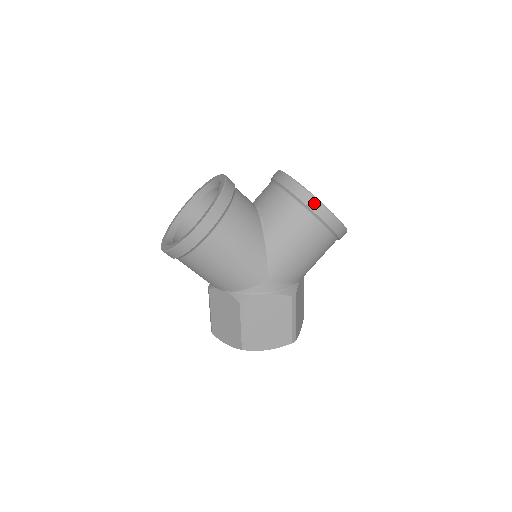
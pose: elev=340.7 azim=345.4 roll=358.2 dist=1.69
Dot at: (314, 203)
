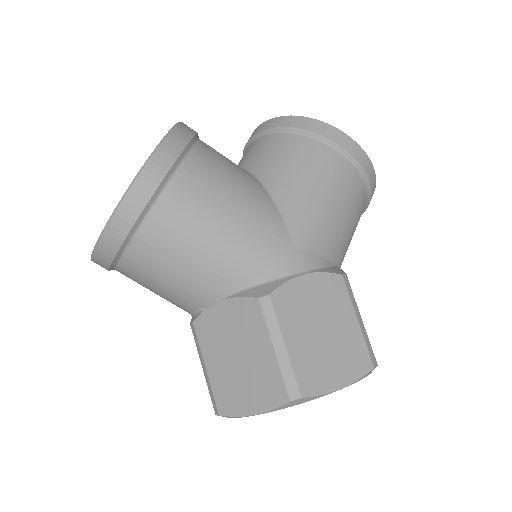
Dot at: (320, 126)
